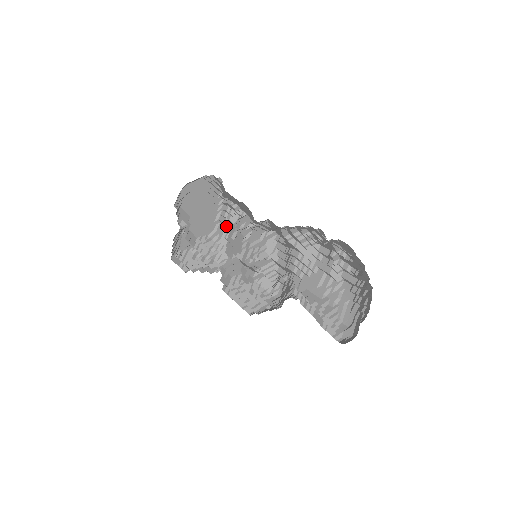
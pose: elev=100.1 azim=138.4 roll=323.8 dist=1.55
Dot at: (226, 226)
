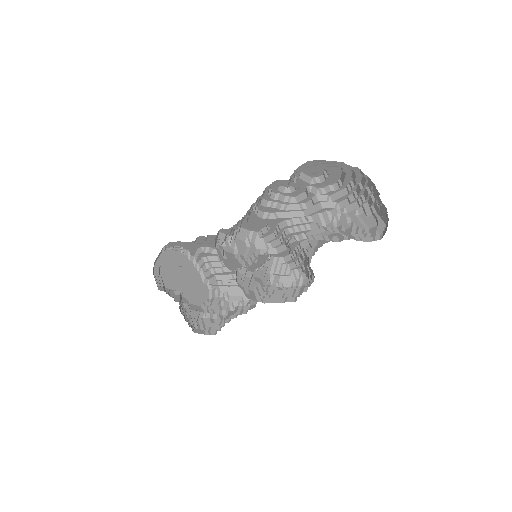
Dot at: (215, 275)
